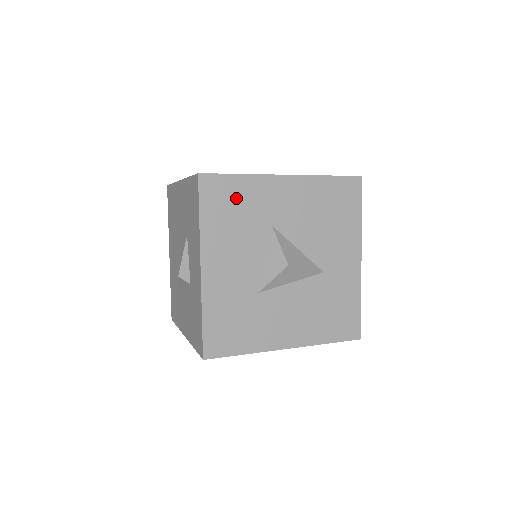
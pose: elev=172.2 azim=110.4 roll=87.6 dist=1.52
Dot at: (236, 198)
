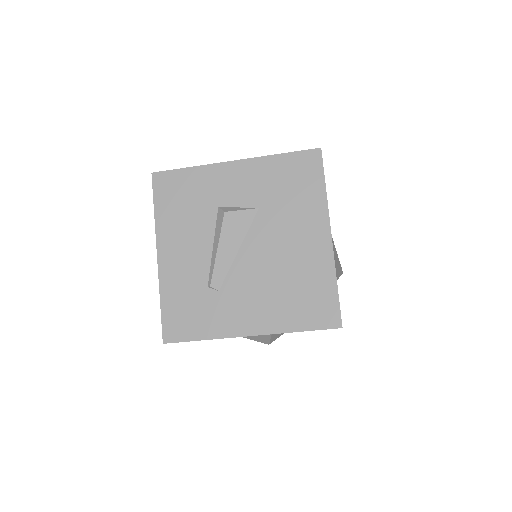
Dot at: occluded
